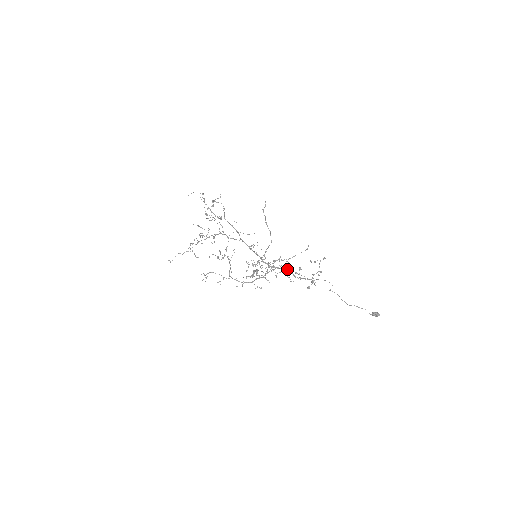
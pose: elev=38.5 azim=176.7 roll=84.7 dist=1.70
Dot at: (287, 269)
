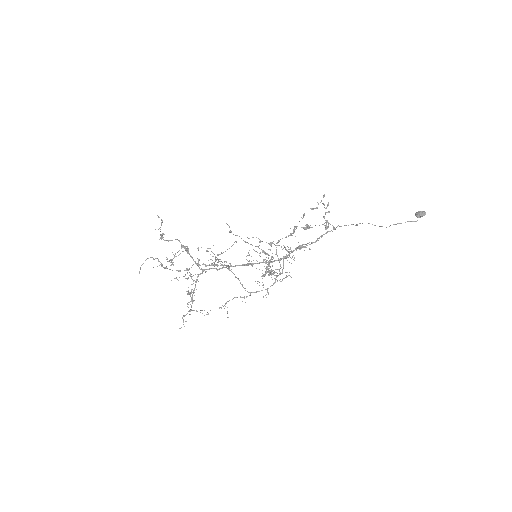
Dot at: occluded
